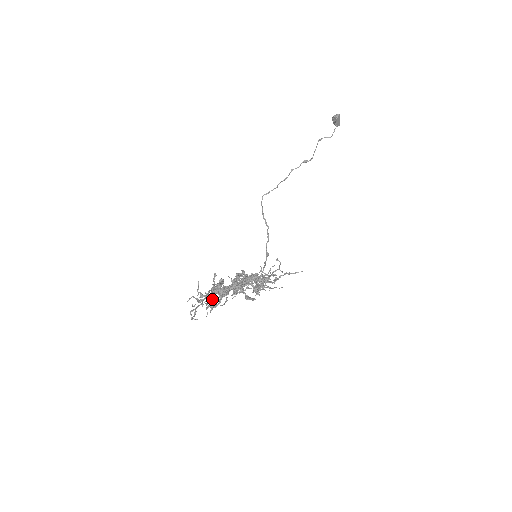
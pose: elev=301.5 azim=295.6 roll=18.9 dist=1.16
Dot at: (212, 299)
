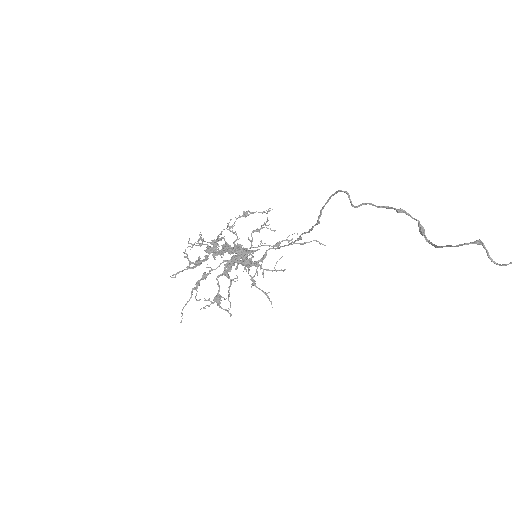
Dot at: occluded
